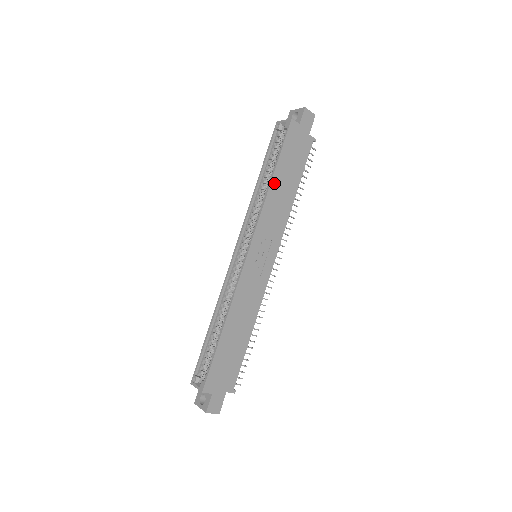
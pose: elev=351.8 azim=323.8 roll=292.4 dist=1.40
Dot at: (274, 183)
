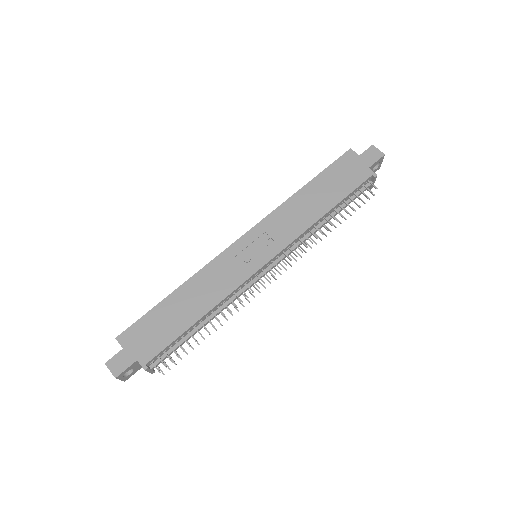
Dot at: (303, 192)
